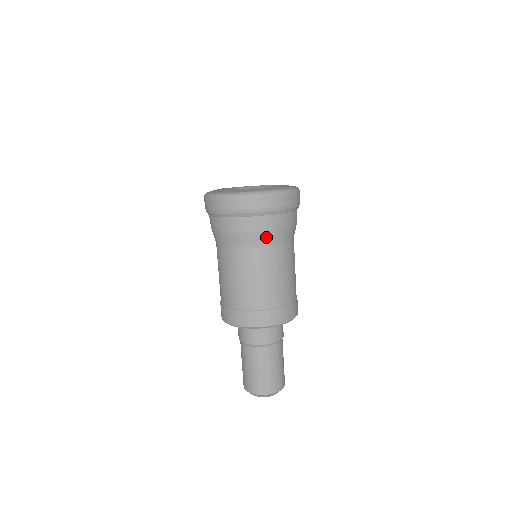
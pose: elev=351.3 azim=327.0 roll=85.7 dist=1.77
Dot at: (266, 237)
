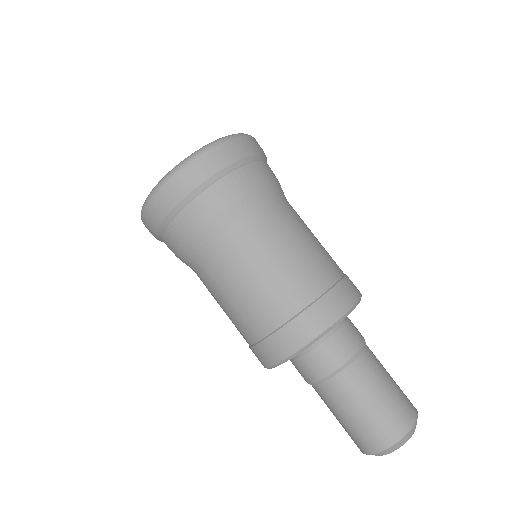
Dot at: (220, 223)
